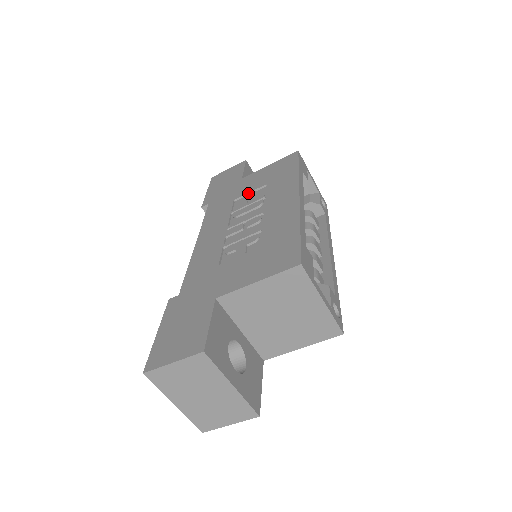
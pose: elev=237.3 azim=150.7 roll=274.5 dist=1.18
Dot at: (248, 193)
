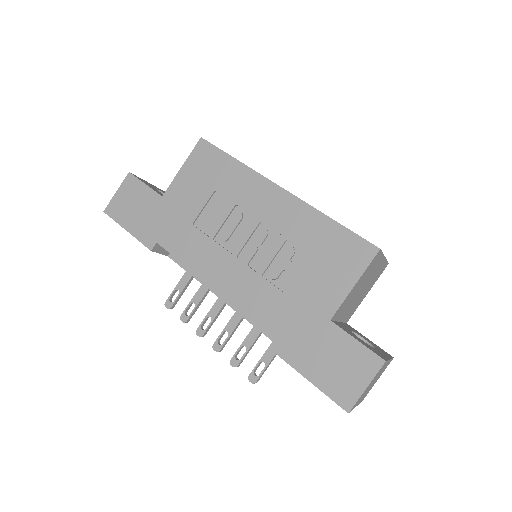
Dot at: (202, 209)
